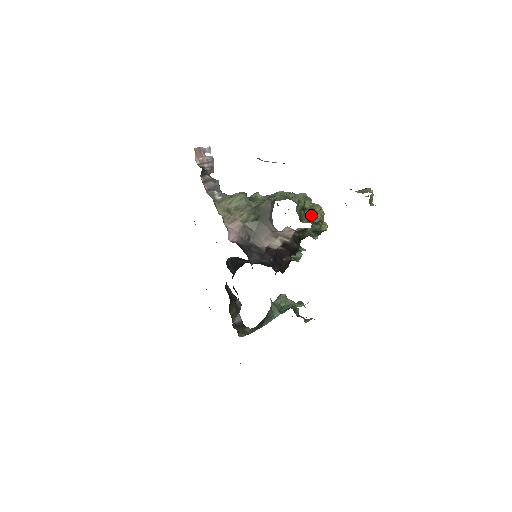
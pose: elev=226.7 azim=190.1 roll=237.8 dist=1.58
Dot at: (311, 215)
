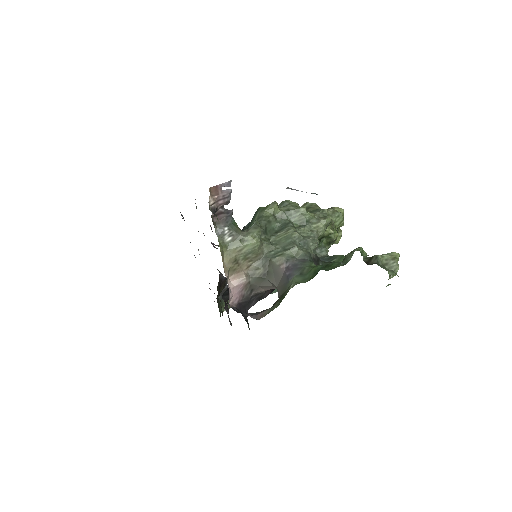
Dot at: (327, 236)
